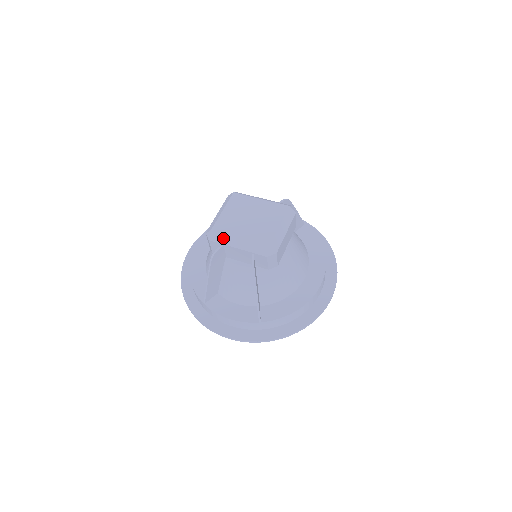
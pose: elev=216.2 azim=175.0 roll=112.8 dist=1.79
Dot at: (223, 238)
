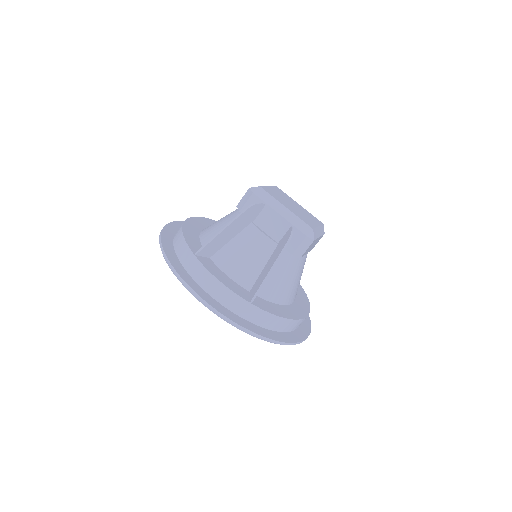
Dot at: (269, 198)
